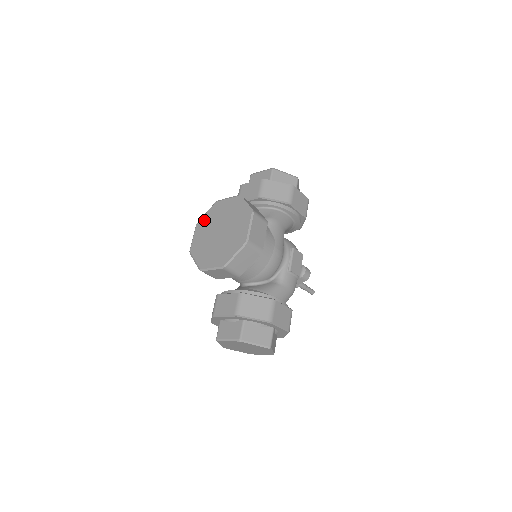
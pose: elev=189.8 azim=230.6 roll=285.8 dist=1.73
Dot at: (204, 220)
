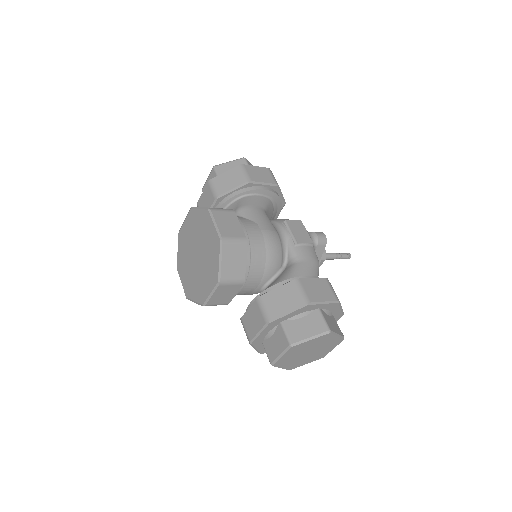
Dot at: (179, 258)
